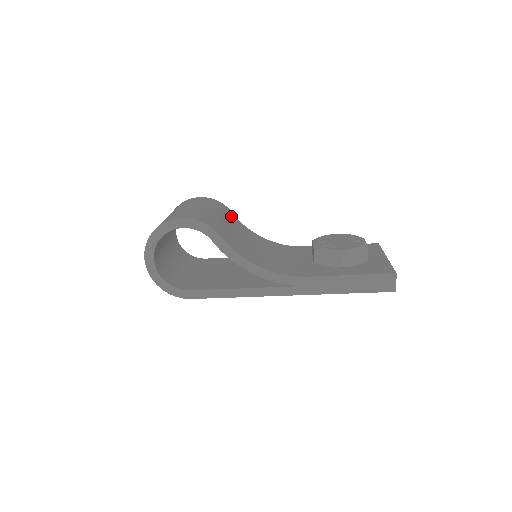
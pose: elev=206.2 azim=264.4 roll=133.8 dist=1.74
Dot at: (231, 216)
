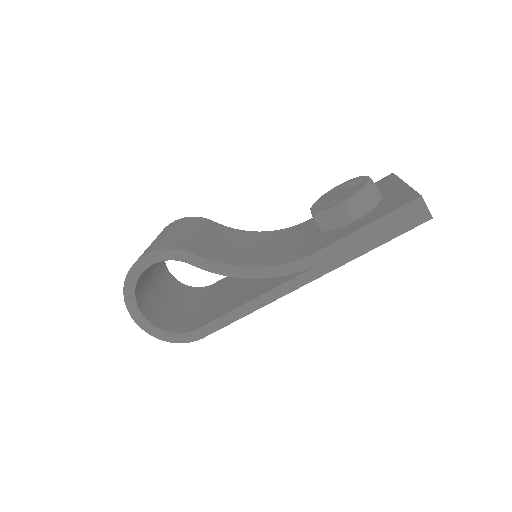
Dot at: (212, 226)
